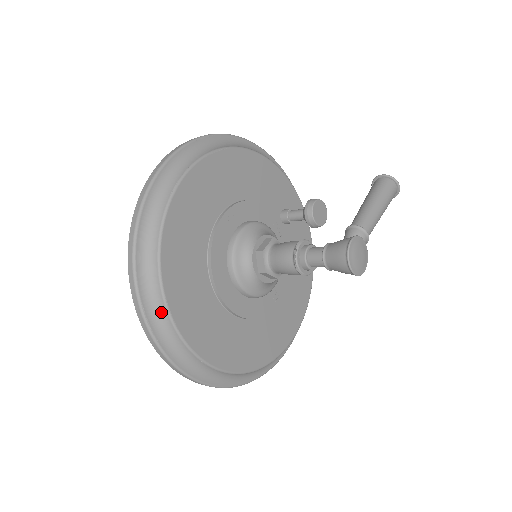
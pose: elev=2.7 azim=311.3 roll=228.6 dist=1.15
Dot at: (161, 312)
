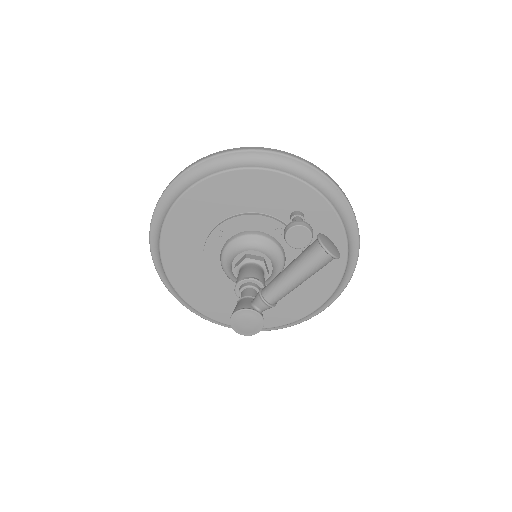
Dot at: occluded
